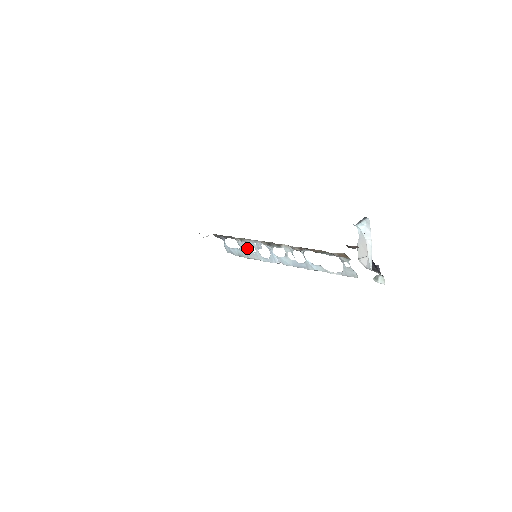
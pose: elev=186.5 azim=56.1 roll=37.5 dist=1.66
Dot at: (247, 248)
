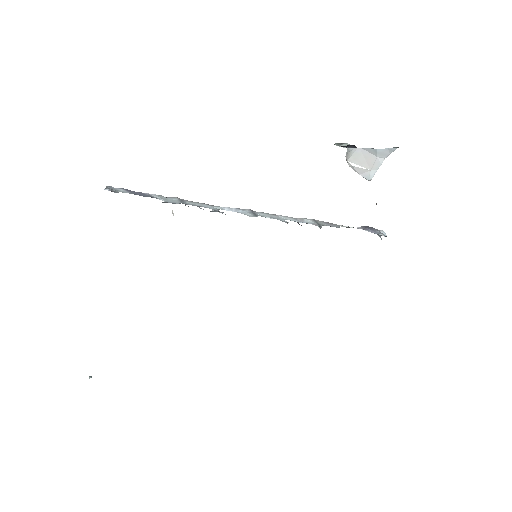
Dot at: occluded
